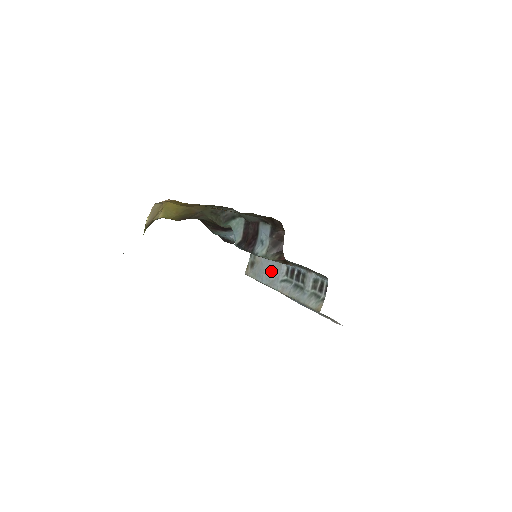
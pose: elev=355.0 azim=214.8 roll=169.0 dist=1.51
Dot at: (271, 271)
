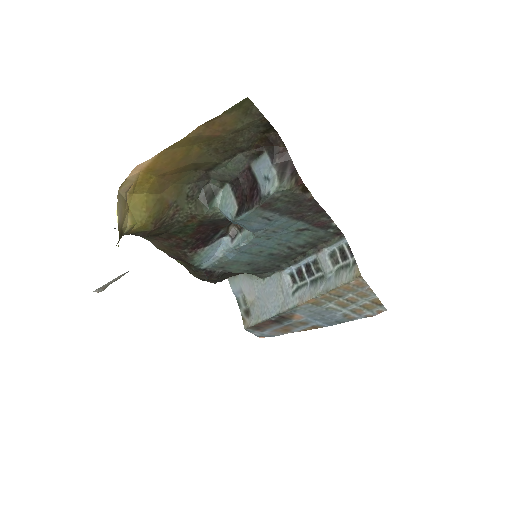
Dot at: (274, 295)
